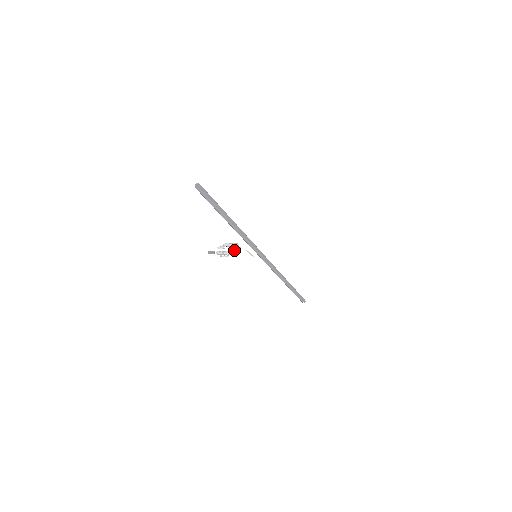
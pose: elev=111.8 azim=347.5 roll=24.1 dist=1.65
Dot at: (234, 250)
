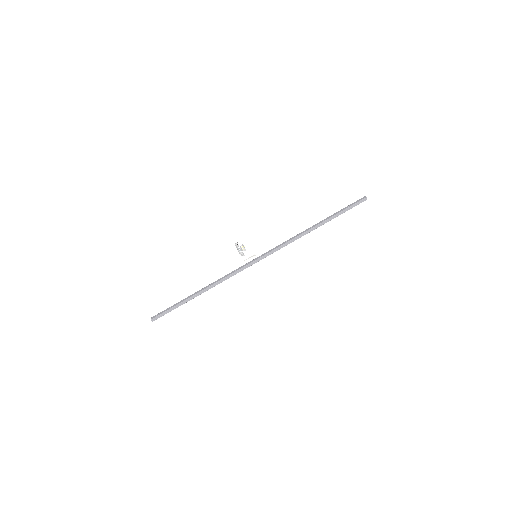
Dot at: (241, 254)
